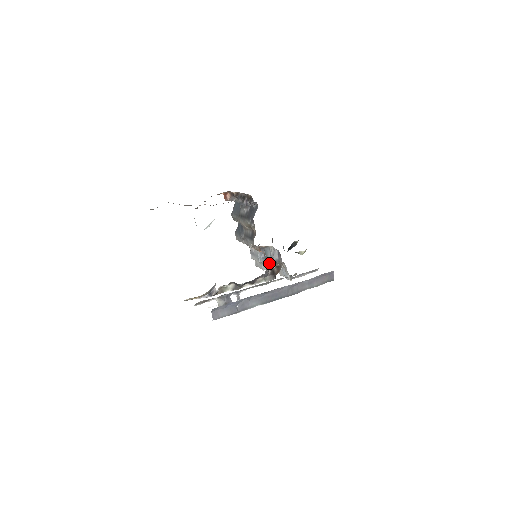
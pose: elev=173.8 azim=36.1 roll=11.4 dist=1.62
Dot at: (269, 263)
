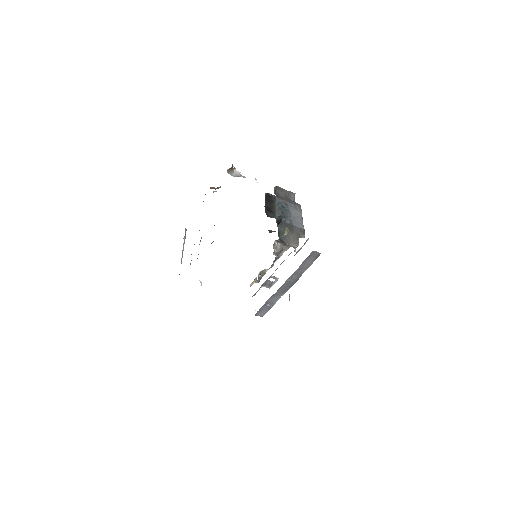
Dot at: (275, 242)
